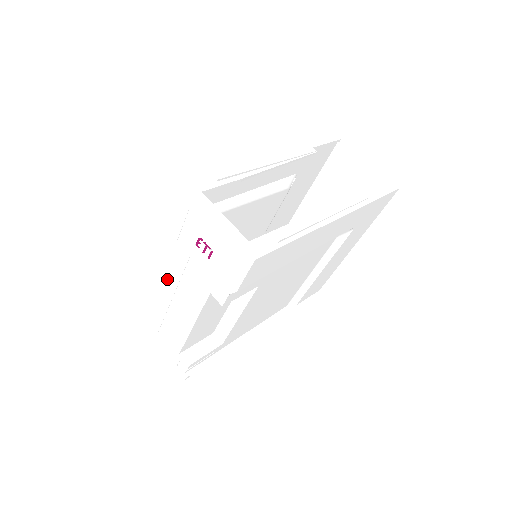
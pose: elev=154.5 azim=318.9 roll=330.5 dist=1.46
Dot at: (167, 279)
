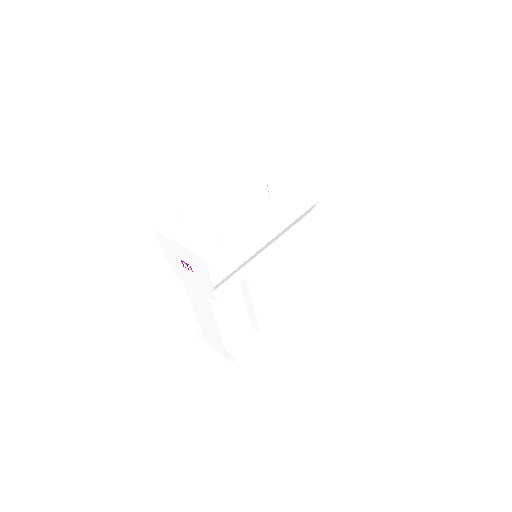
Dot at: occluded
